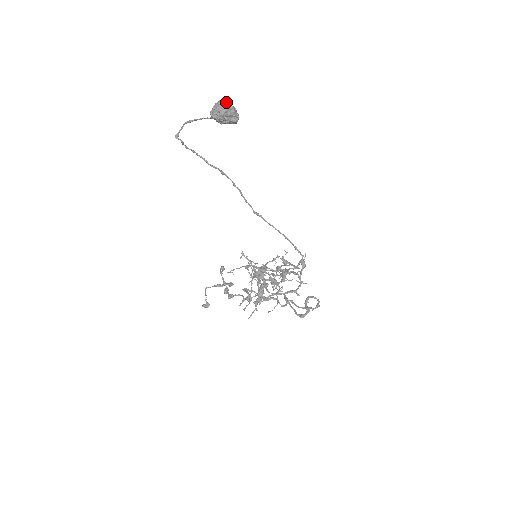
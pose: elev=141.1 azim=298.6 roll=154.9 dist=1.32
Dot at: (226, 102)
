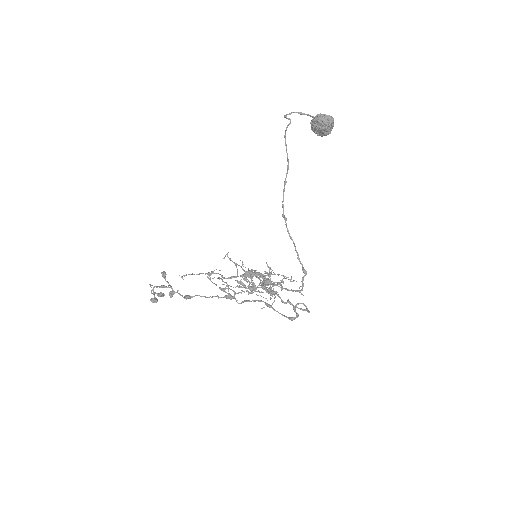
Dot at: occluded
